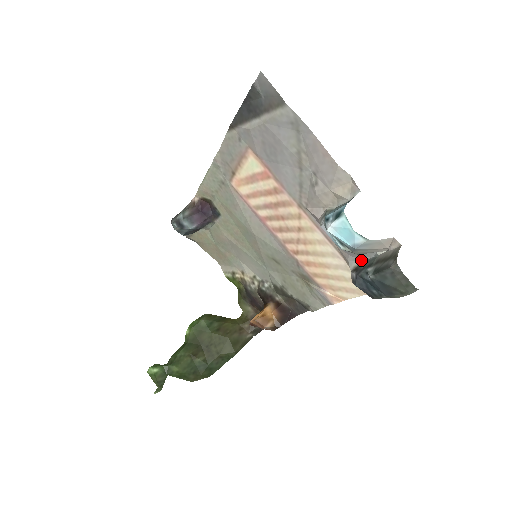
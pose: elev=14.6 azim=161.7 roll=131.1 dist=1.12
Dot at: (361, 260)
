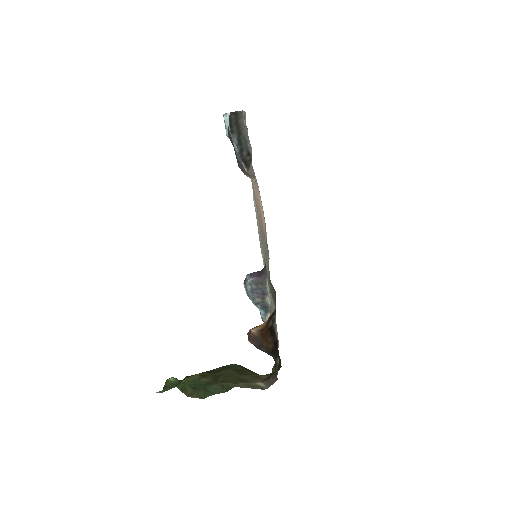
Dot at: occluded
